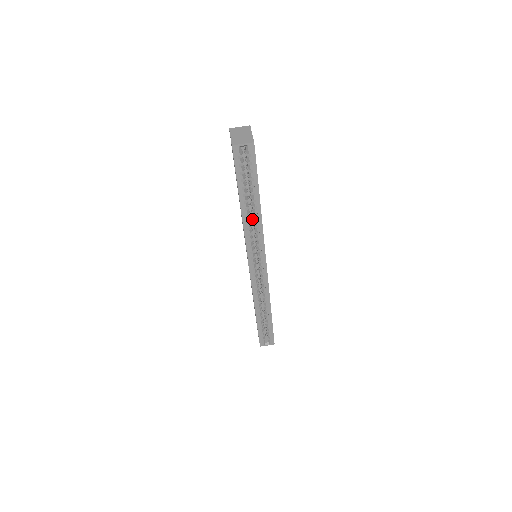
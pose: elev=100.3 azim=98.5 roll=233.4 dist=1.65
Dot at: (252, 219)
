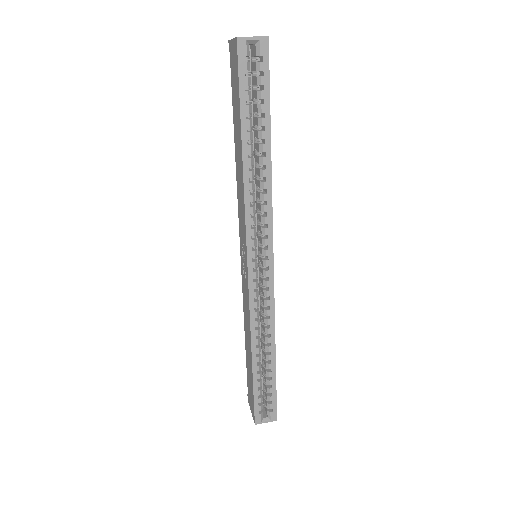
Dot at: occluded
